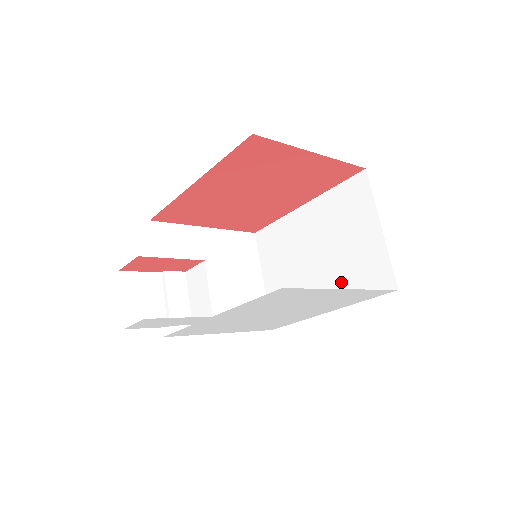
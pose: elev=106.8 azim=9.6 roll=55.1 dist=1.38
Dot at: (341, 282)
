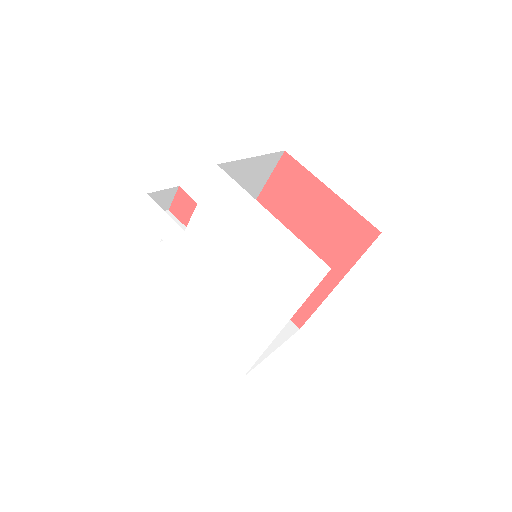
Dot at: occluded
